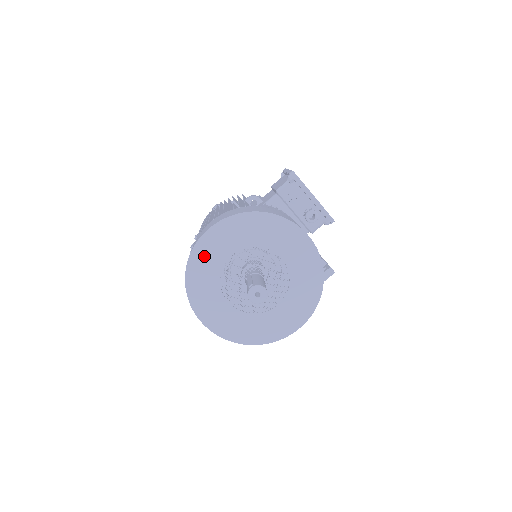
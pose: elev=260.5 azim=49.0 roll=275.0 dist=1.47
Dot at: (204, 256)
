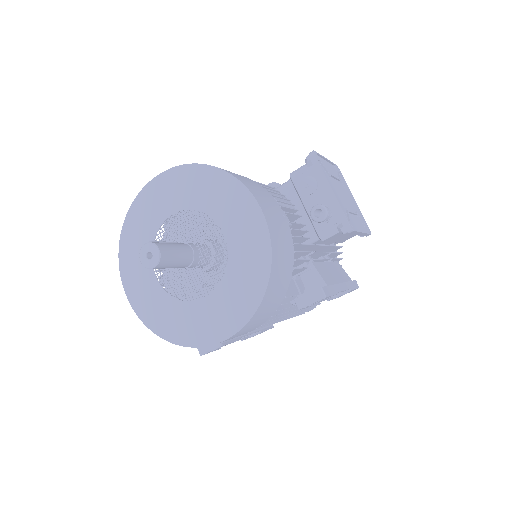
Dot at: (145, 208)
